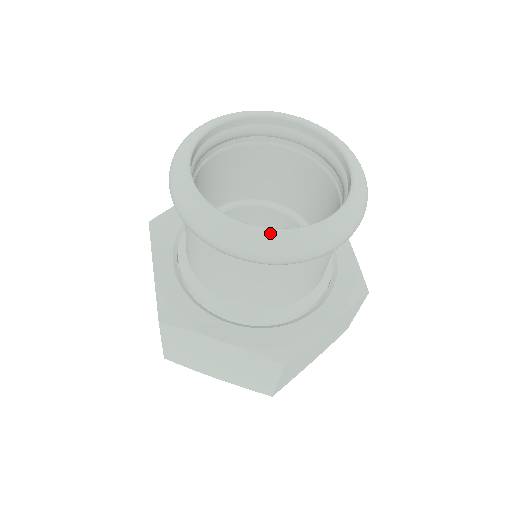
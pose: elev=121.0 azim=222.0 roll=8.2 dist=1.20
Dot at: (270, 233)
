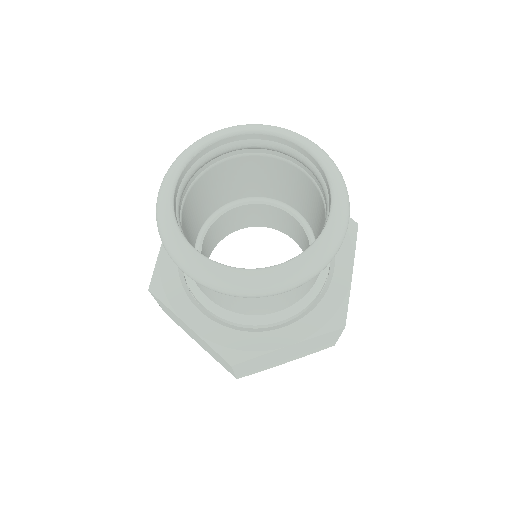
Dot at: (302, 260)
